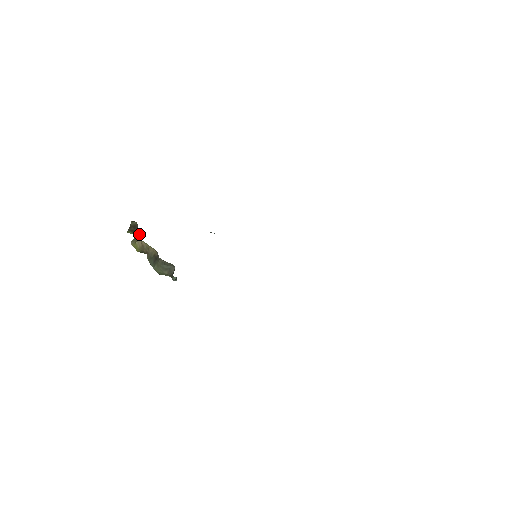
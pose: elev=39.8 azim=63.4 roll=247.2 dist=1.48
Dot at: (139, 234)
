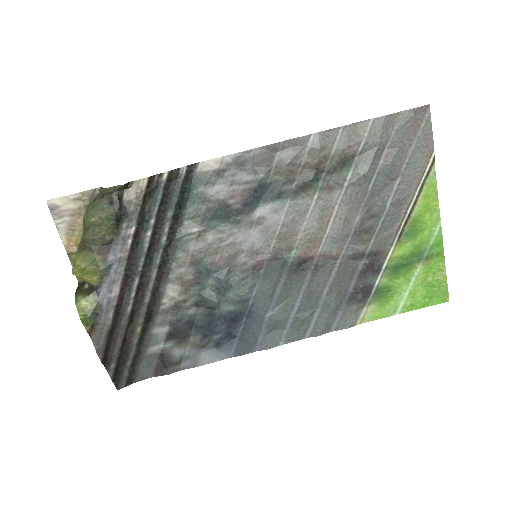
Dot at: (90, 294)
